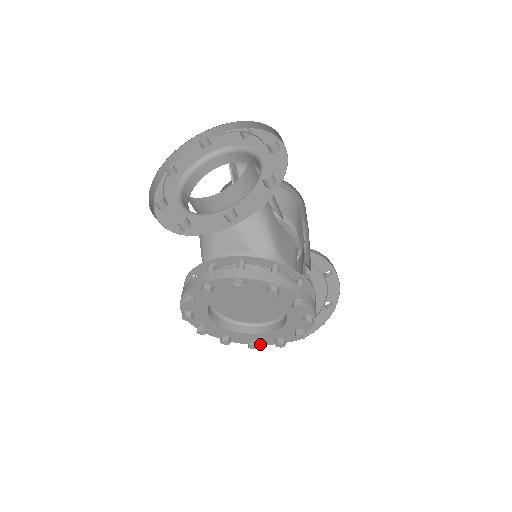
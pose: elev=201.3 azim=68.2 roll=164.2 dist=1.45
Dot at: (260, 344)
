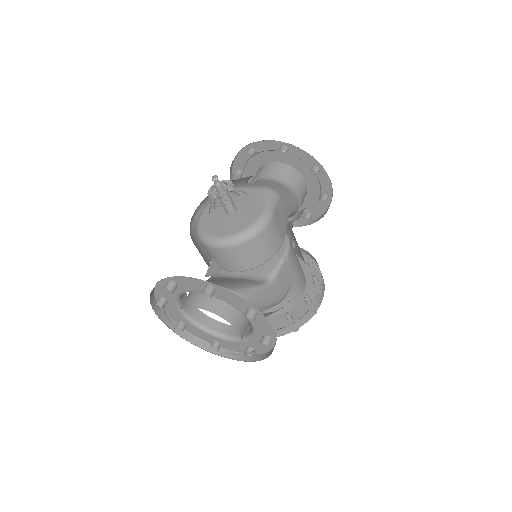
Dot at: occluded
